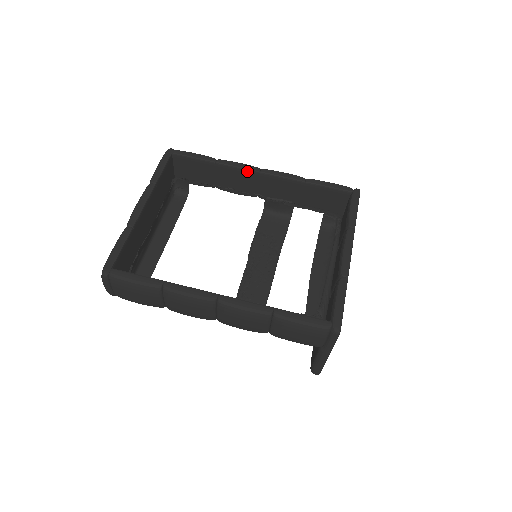
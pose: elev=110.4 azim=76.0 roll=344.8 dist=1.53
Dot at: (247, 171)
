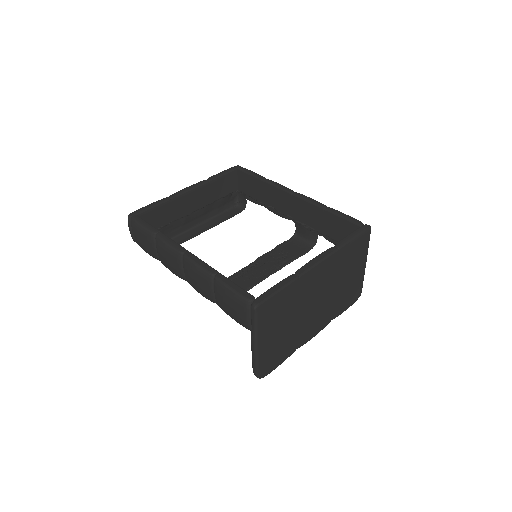
Dot at: (283, 191)
